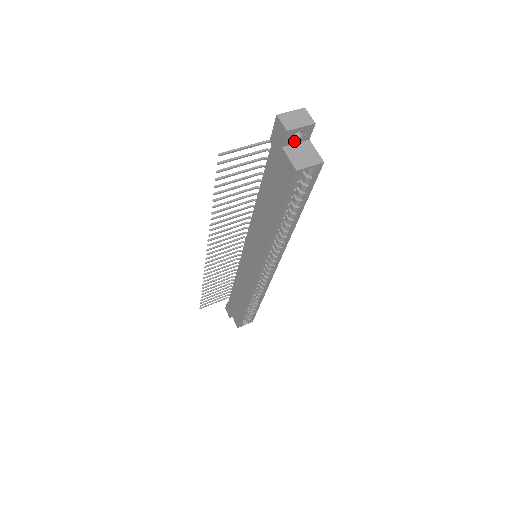
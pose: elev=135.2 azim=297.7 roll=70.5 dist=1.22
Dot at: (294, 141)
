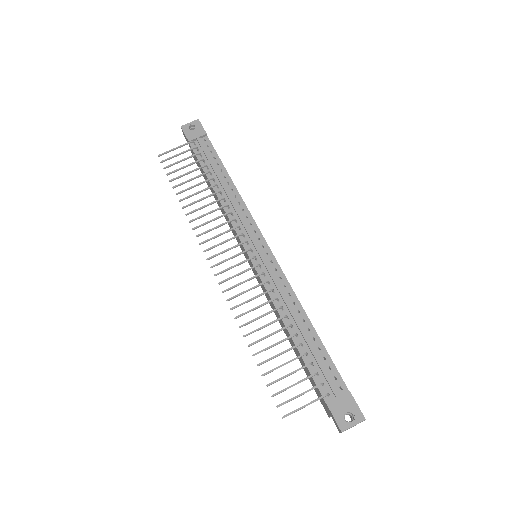
Dot at: occluded
